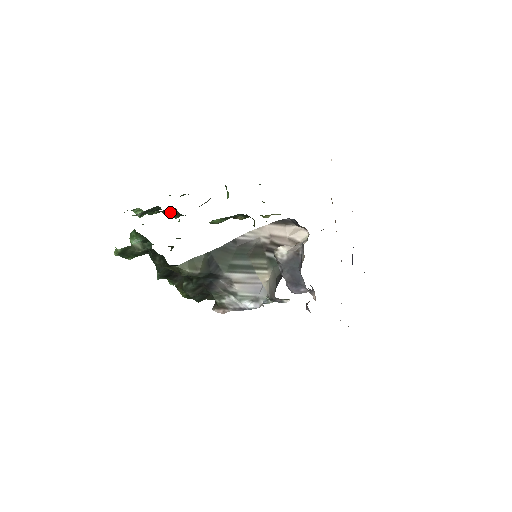
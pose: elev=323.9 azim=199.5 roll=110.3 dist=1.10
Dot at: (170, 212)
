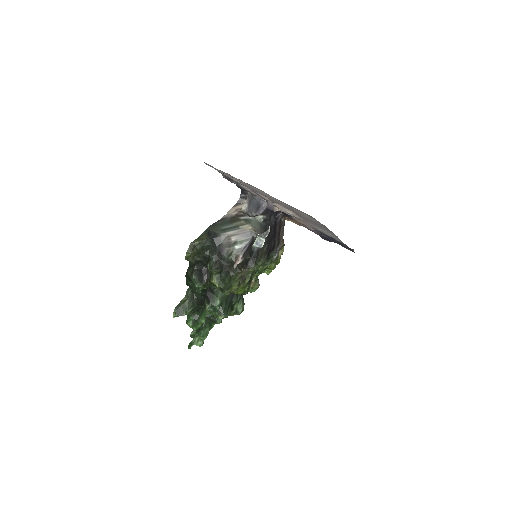
Dot at: occluded
